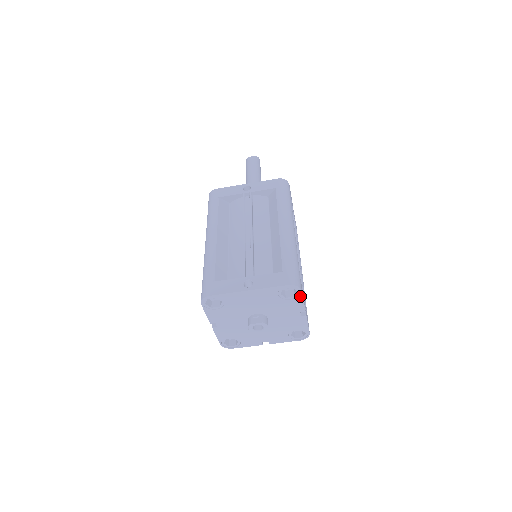
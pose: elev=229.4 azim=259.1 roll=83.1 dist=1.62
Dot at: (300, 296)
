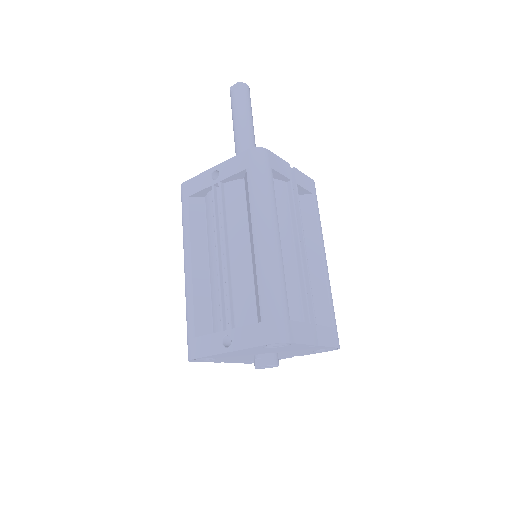
Dot at: (293, 344)
